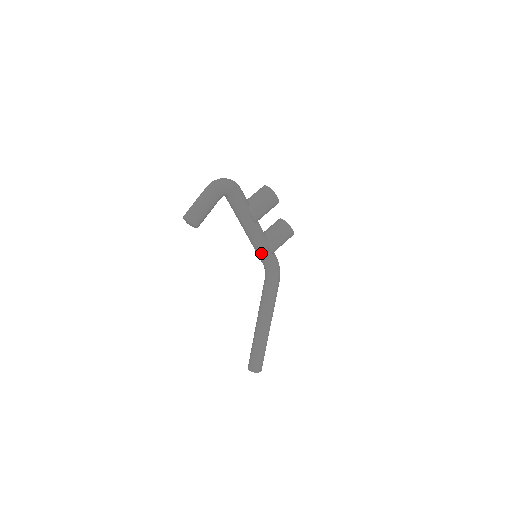
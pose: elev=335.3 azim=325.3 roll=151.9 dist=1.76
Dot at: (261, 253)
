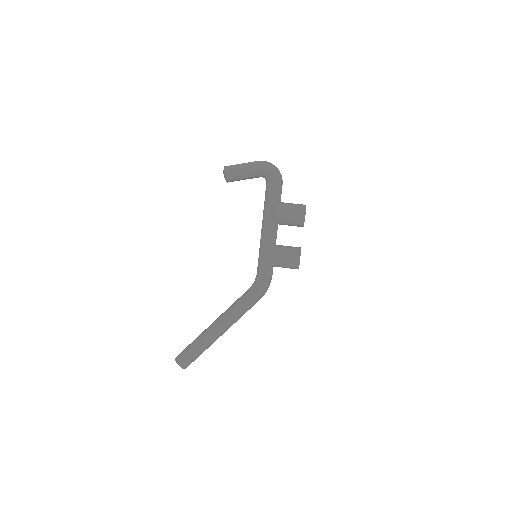
Dot at: (260, 255)
